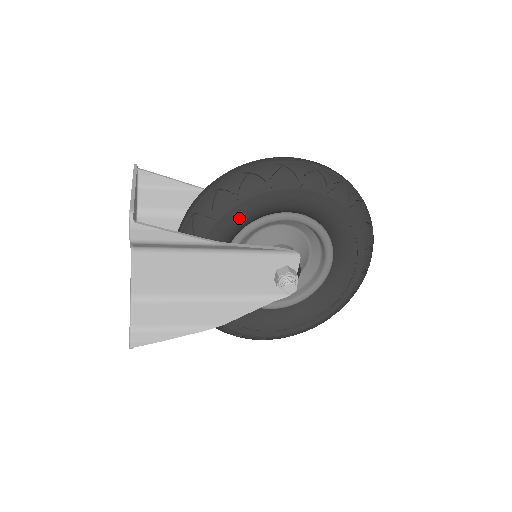
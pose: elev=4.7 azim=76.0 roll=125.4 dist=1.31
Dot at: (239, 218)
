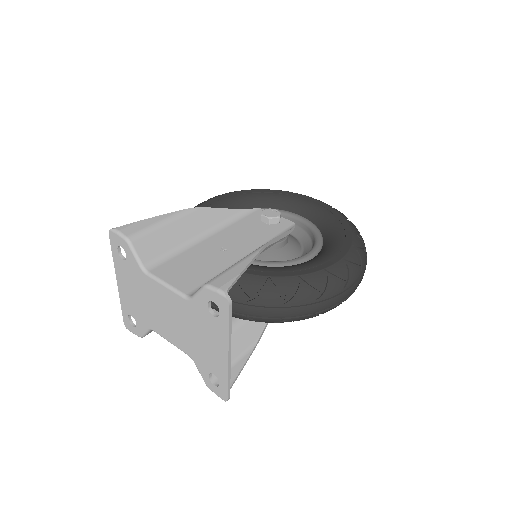
Dot at: occluded
